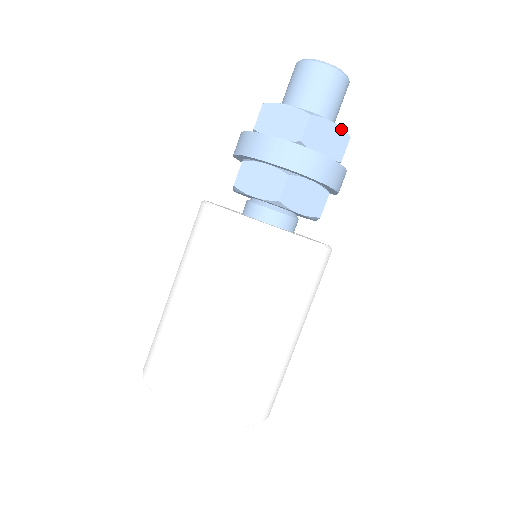
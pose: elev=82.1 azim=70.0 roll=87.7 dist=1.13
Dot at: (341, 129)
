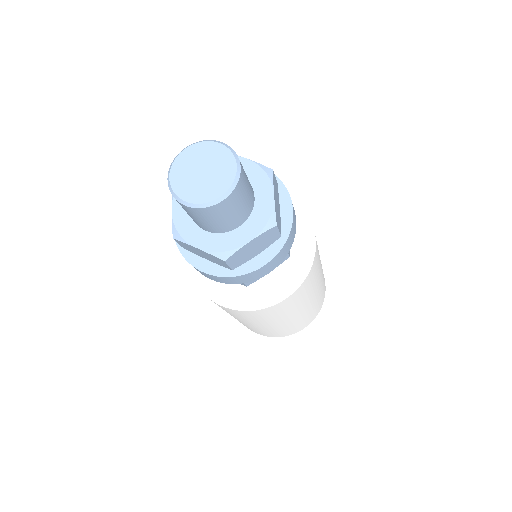
Dot at: (262, 234)
